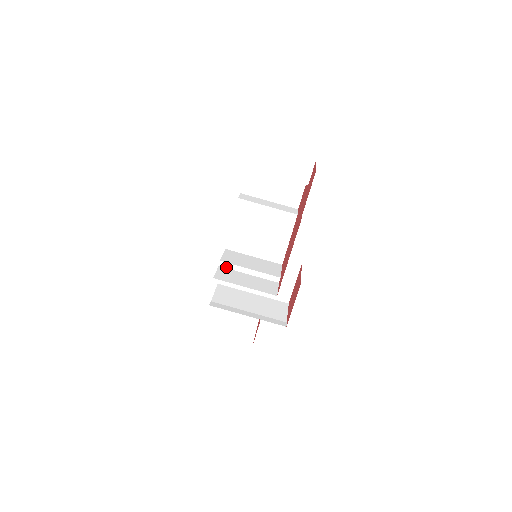
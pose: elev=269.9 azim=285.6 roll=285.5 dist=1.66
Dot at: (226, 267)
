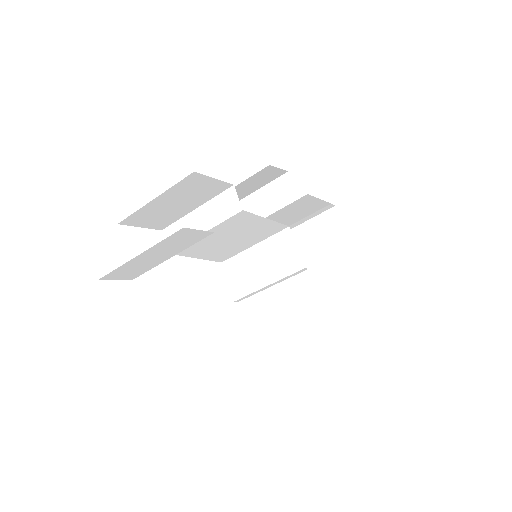
Dot at: (245, 298)
